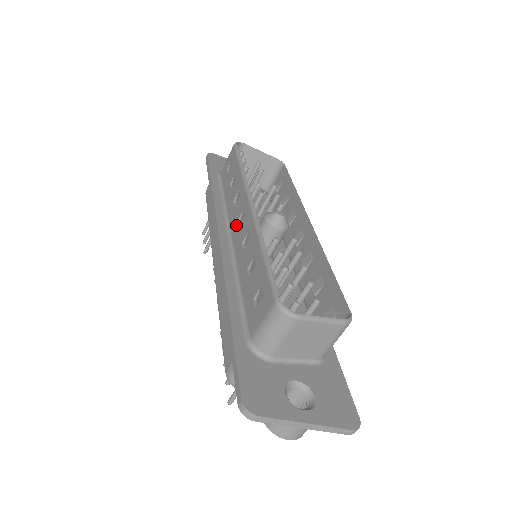
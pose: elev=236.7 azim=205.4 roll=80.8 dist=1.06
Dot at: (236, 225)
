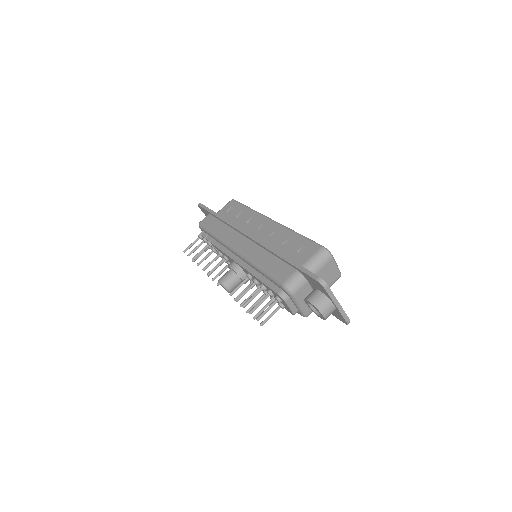
Dot at: (257, 230)
